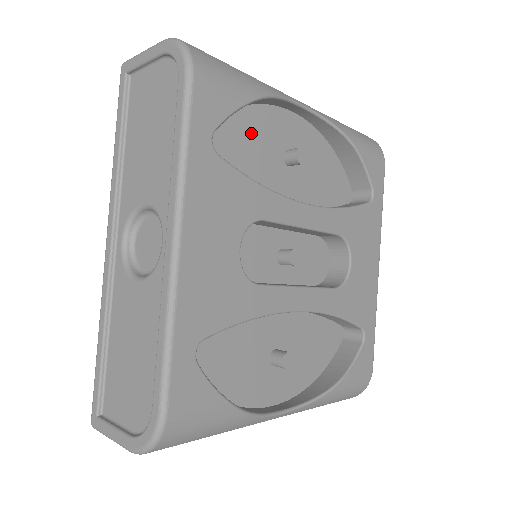
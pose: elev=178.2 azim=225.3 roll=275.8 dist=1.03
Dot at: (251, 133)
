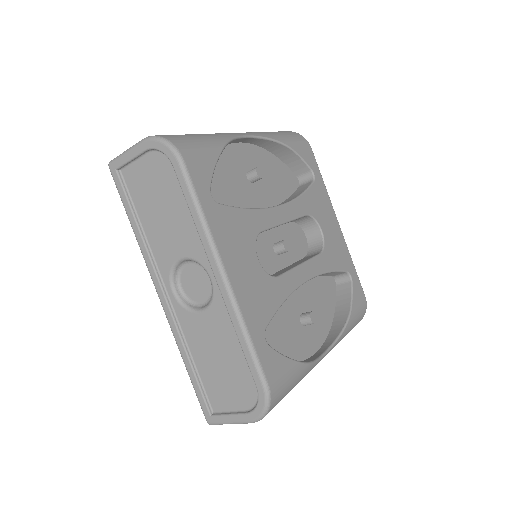
Dot at: (222, 174)
